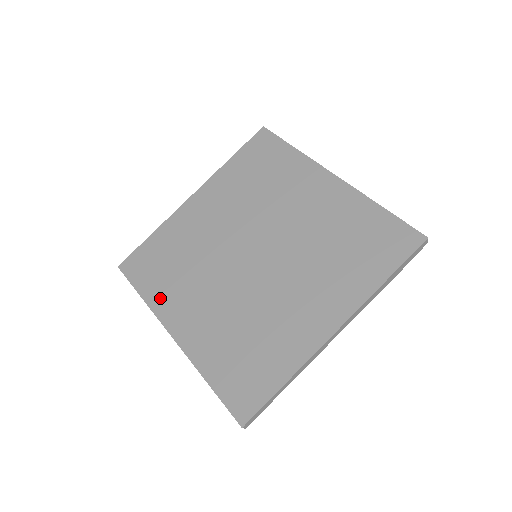
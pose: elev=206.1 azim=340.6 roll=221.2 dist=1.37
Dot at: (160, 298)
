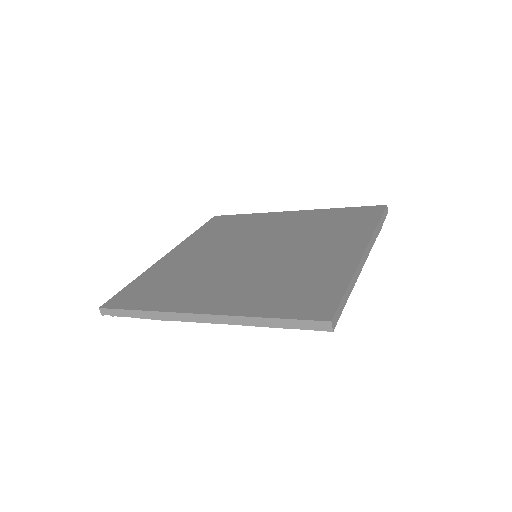
Dot at: (168, 302)
